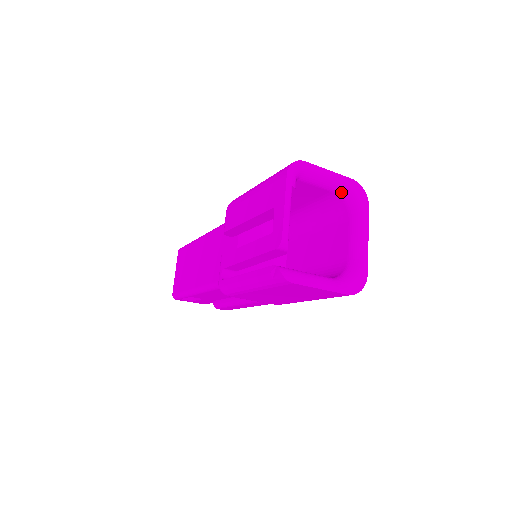
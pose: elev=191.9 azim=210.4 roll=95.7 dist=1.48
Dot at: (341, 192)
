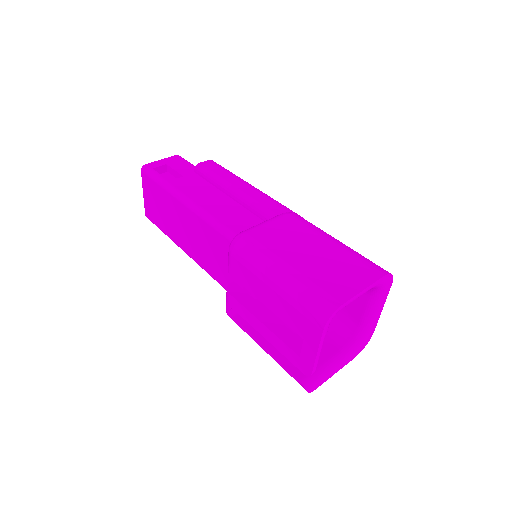
Dot at: occluded
